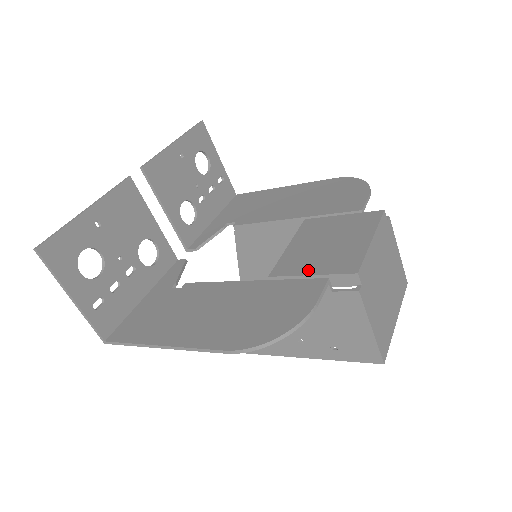
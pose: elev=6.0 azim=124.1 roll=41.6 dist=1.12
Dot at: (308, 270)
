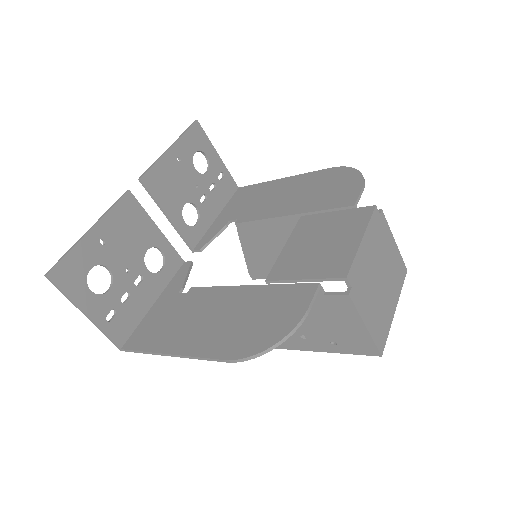
Dot at: (301, 274)
